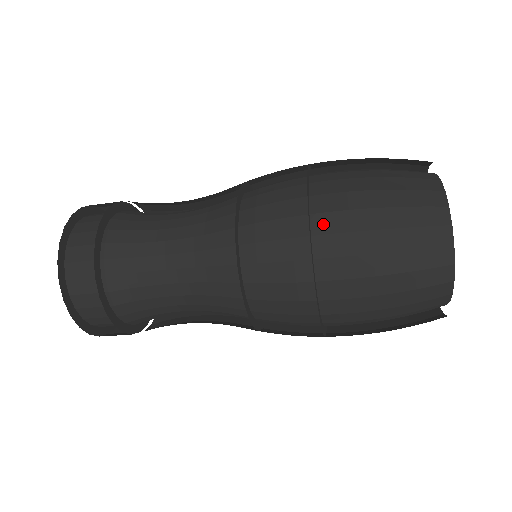
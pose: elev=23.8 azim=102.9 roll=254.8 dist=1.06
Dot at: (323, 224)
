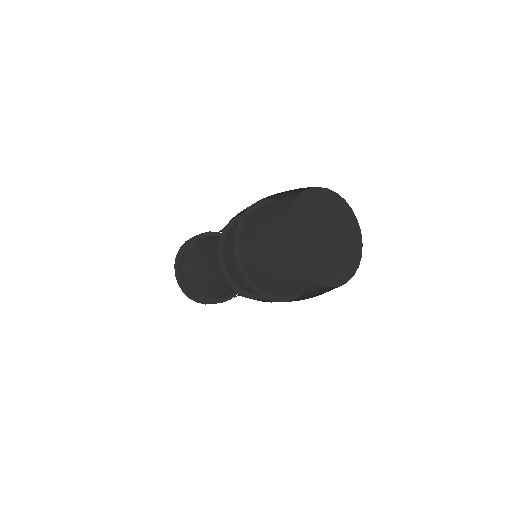
Dot at: (246, 261)
